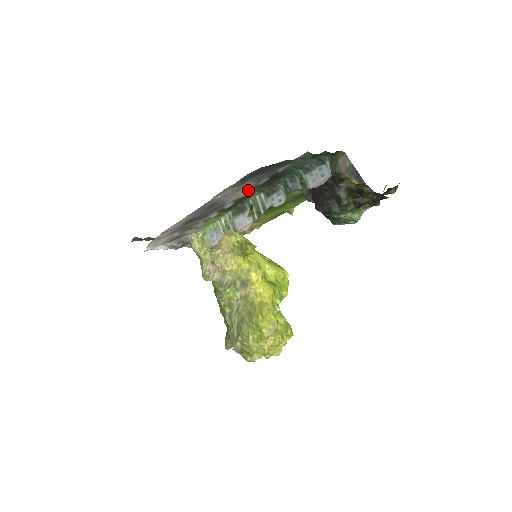
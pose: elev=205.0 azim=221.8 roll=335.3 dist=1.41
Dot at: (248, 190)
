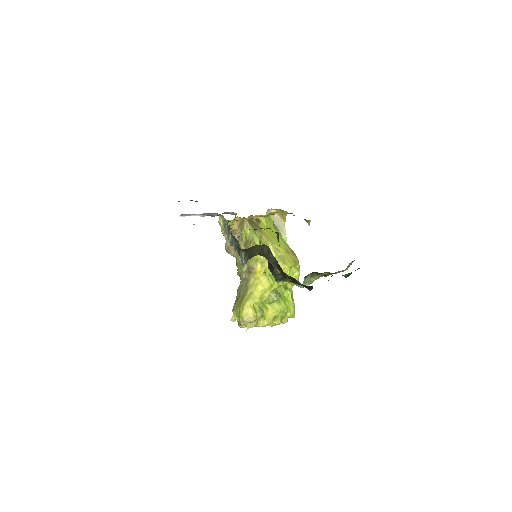
Dot at: occluded
